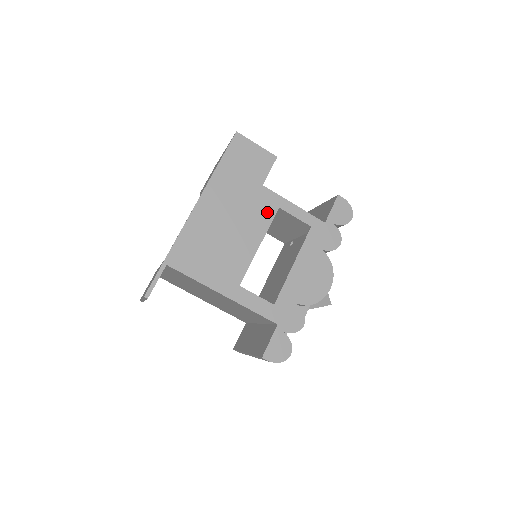
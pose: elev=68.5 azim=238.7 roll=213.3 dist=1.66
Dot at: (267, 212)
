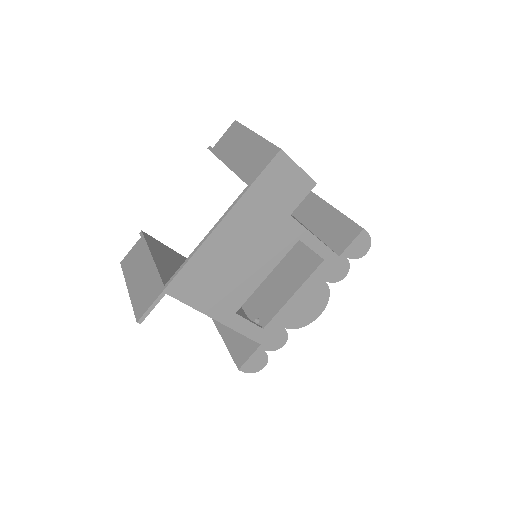
Dot at: (285, 244)
